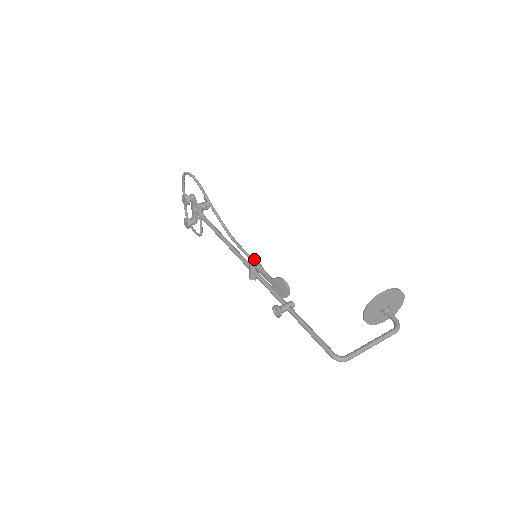
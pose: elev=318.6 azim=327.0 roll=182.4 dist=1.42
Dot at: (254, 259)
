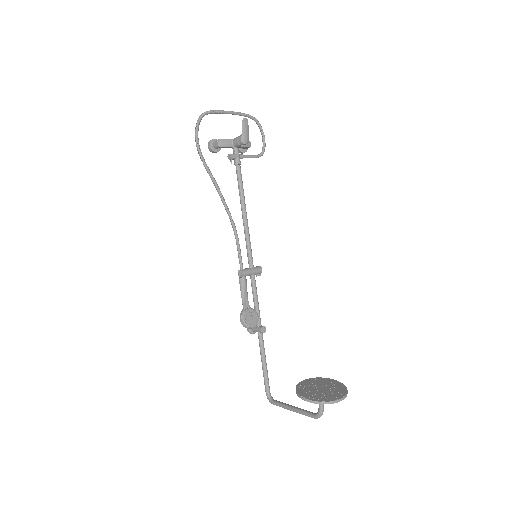
Dot at: (240, 273)
